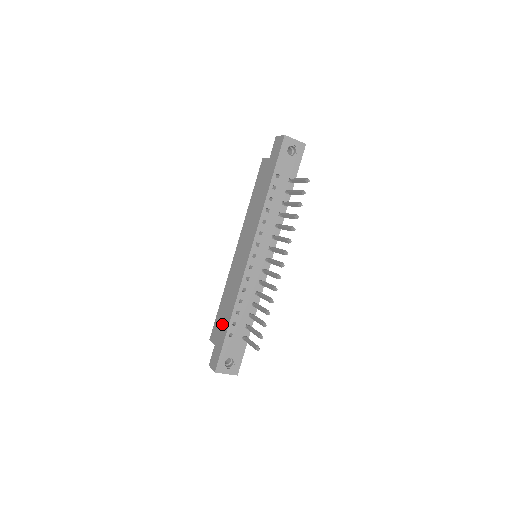
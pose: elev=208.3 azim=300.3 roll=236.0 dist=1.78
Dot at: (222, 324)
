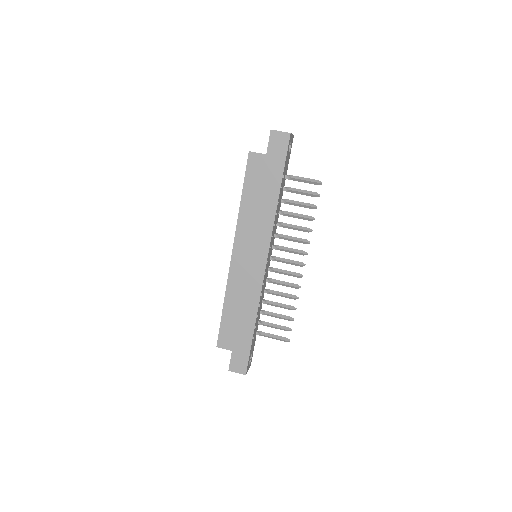
Dot at: (239, 331)
